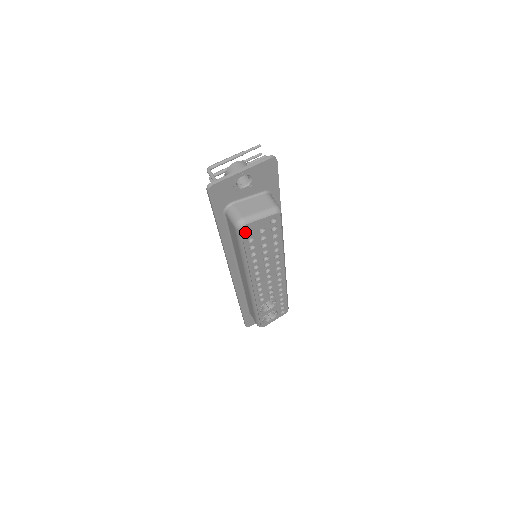
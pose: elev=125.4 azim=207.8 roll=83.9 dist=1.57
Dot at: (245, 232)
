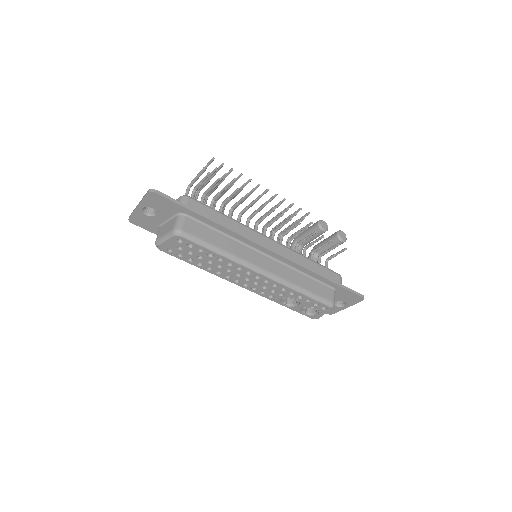
Dot at: (166, 251)
